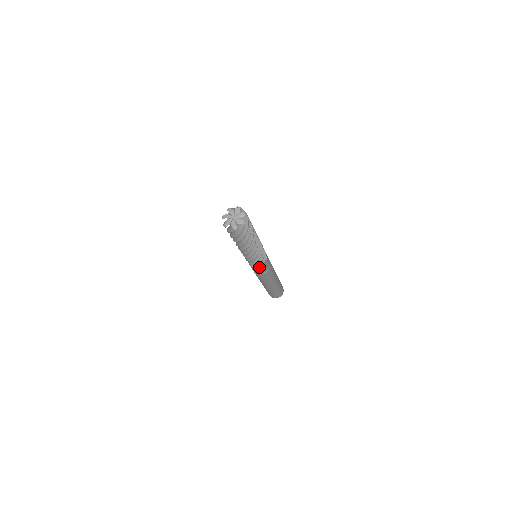
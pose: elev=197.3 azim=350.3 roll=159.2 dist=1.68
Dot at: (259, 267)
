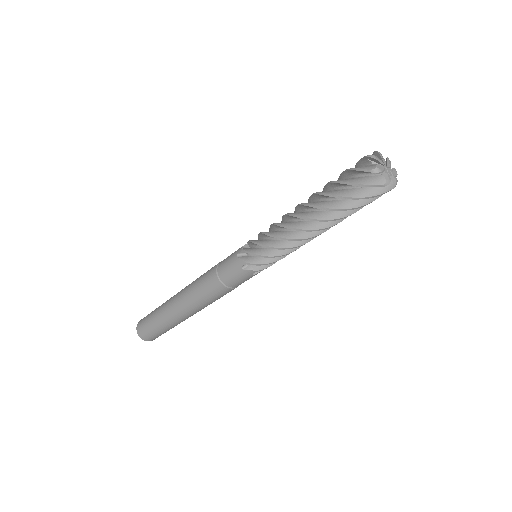
Dot at: (249, 274)
